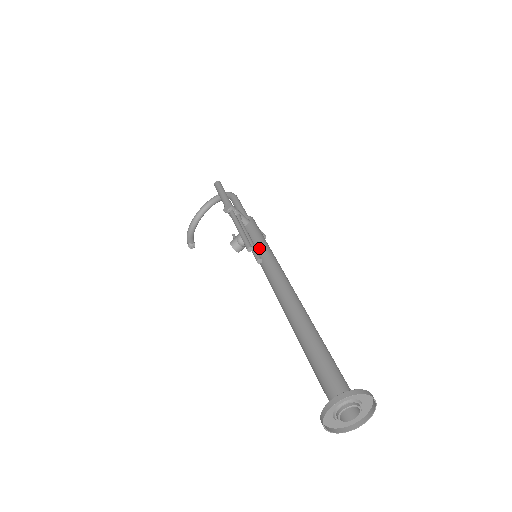
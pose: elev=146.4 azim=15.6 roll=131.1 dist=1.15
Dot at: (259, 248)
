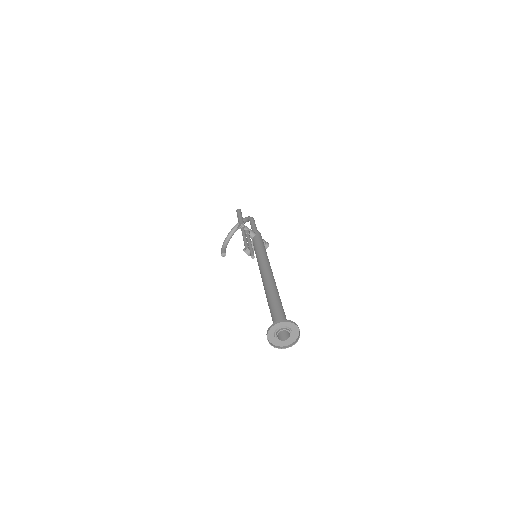
Dot at: (257, 250)
